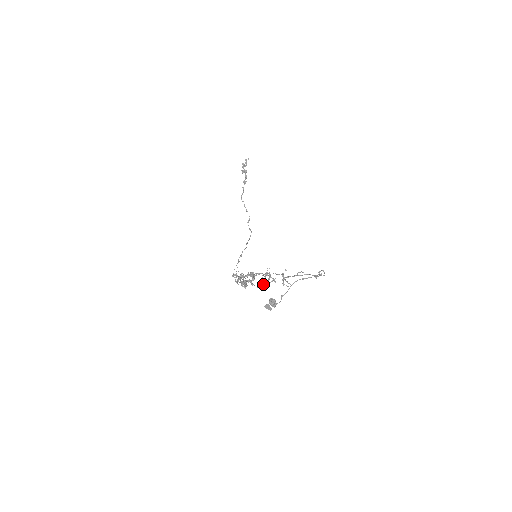
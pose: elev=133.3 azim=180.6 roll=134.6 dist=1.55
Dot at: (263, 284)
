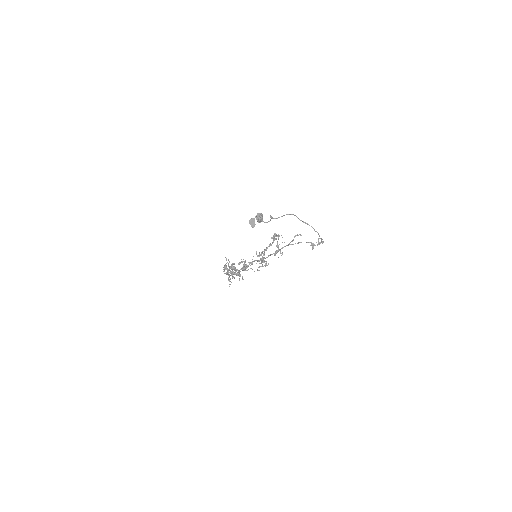
Dot at: (253, 261)
